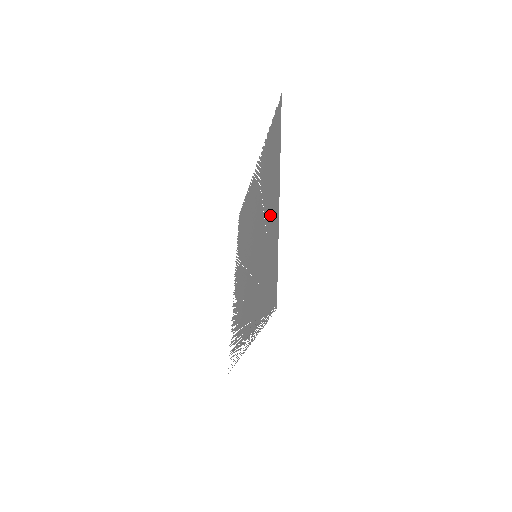
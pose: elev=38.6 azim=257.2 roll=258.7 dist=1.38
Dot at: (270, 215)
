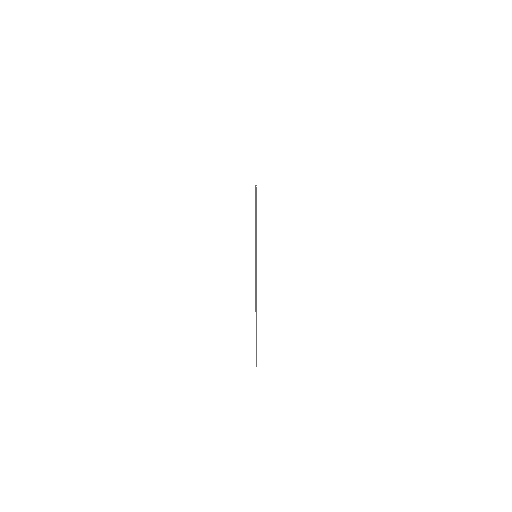
Dot at: occluded
